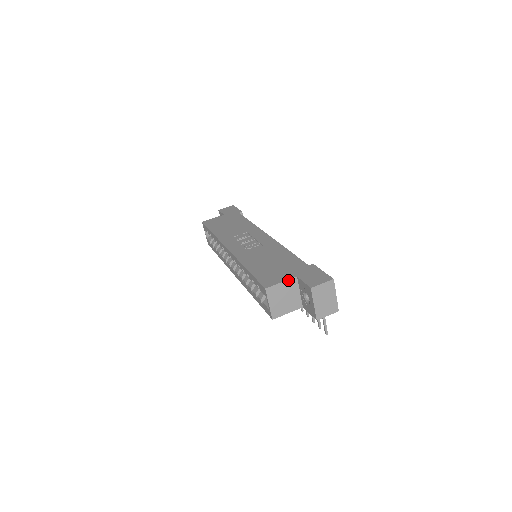
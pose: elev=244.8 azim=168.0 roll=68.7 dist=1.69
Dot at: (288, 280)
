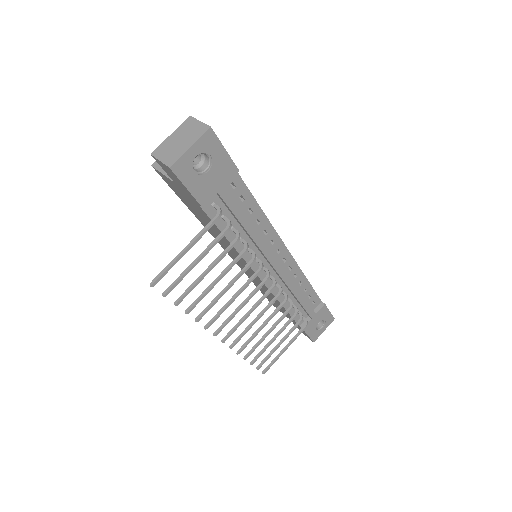
Dot at: occluded
